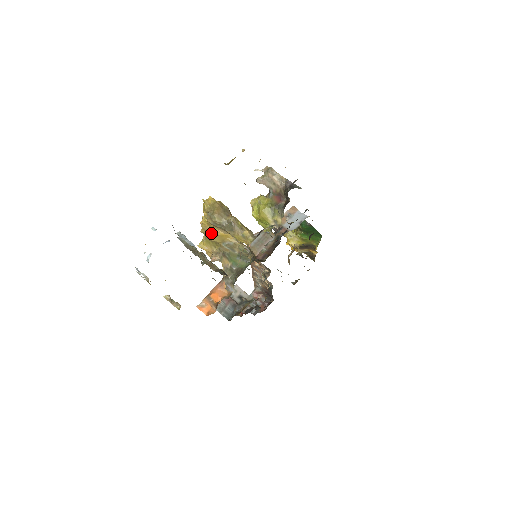
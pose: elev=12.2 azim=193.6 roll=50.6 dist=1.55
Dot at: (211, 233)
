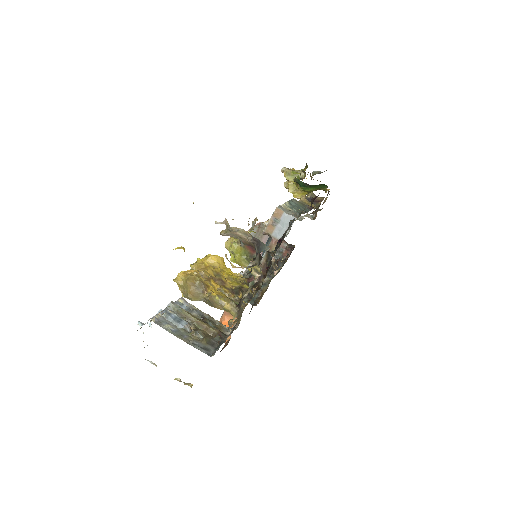
Dot at: occluded
